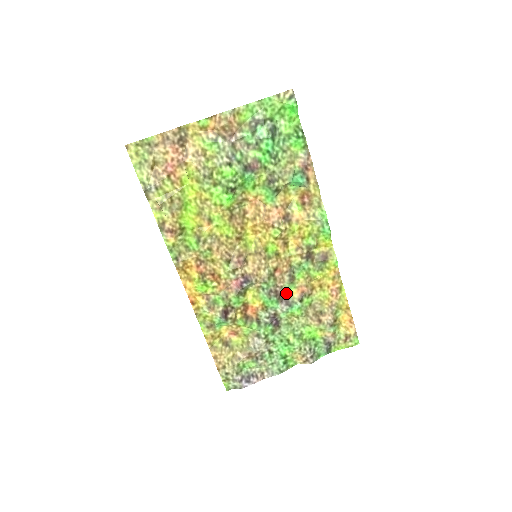
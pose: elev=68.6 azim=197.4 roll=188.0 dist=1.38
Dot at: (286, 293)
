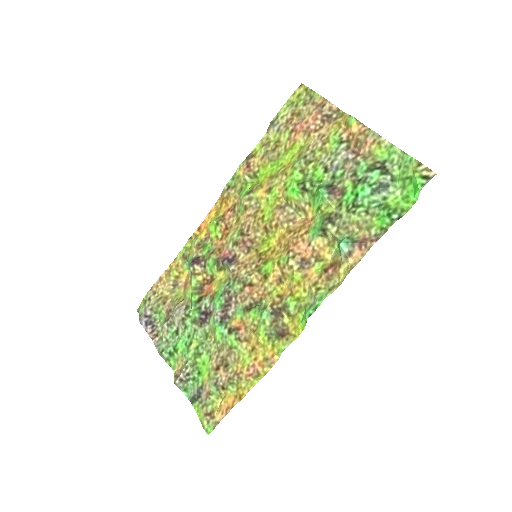
Dot at: (233, 312)
